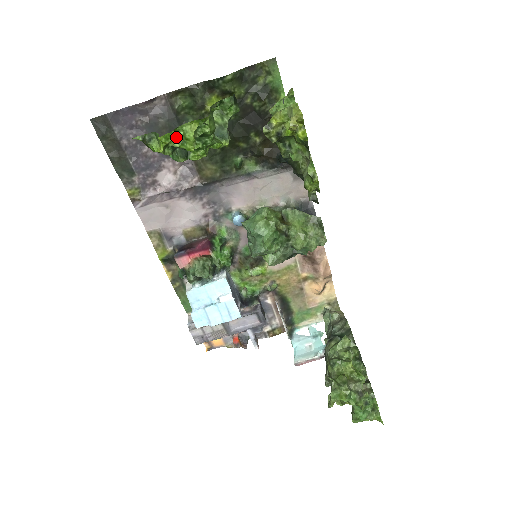
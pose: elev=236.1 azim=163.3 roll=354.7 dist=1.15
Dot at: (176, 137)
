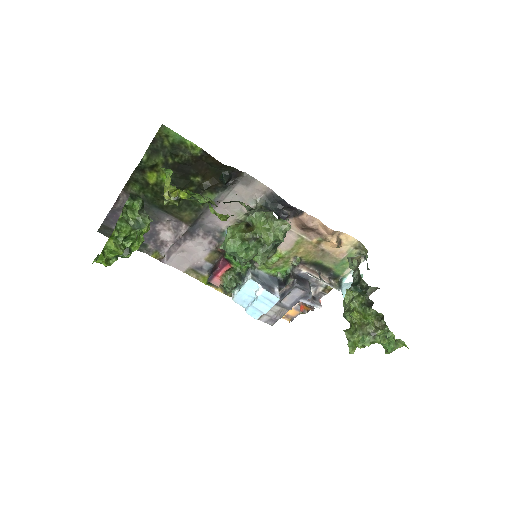
Dot at: (109, 252)
